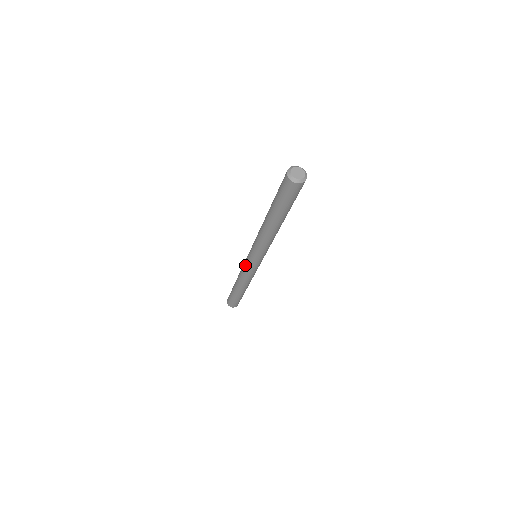
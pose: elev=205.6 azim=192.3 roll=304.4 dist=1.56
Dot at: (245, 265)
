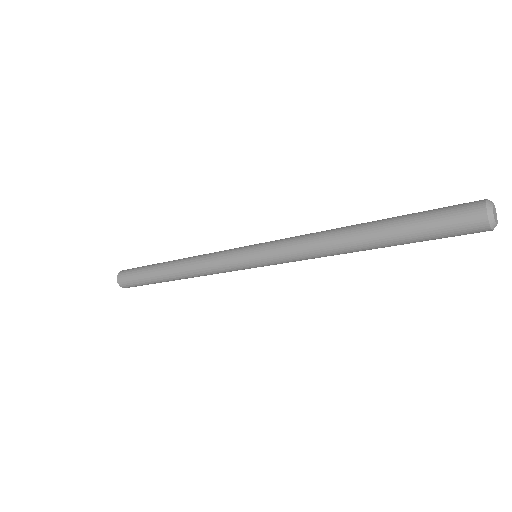
Dot at: (227, 261)
